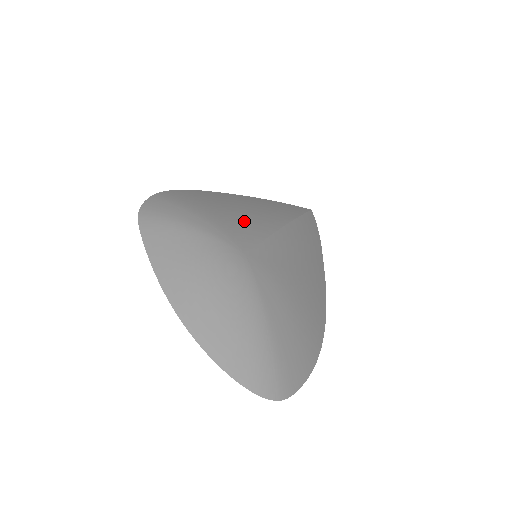
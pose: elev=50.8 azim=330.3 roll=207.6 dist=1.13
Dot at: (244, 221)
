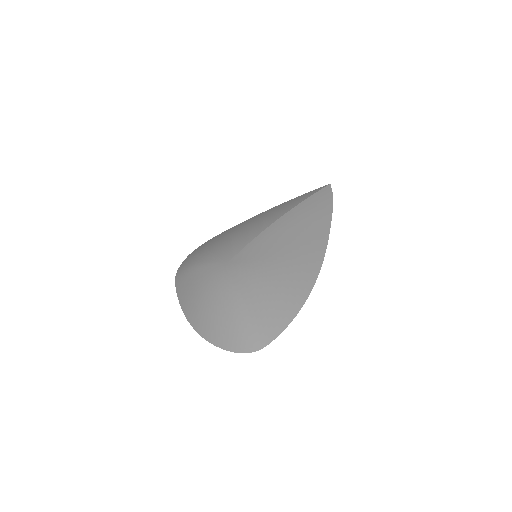
Dot at: (238, 238)
